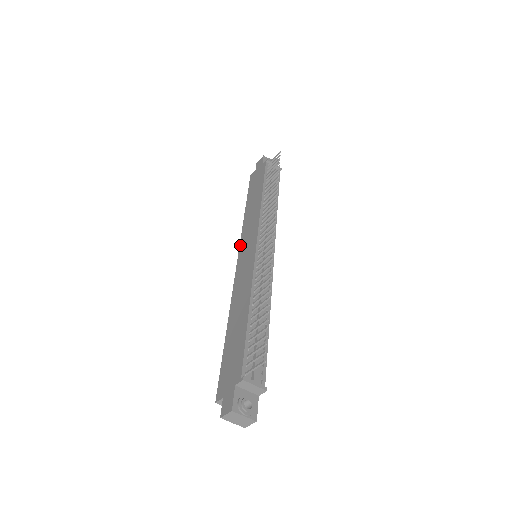
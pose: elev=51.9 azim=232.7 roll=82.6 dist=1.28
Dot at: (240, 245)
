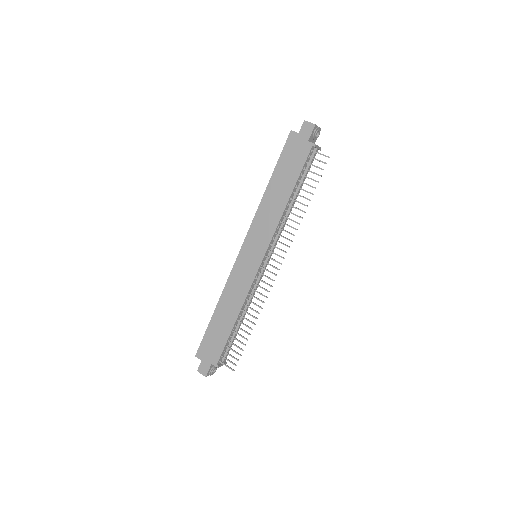
Dot at: (248, 234)
